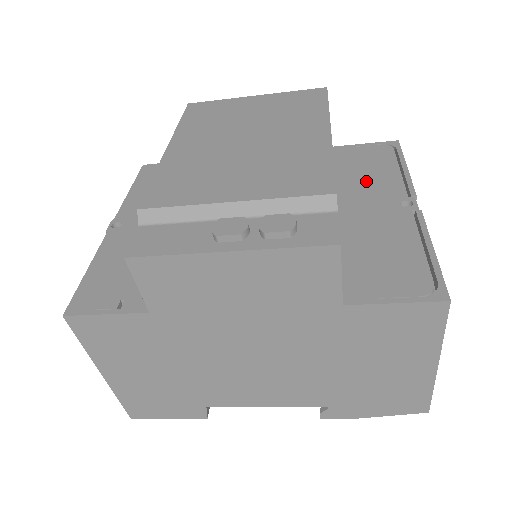
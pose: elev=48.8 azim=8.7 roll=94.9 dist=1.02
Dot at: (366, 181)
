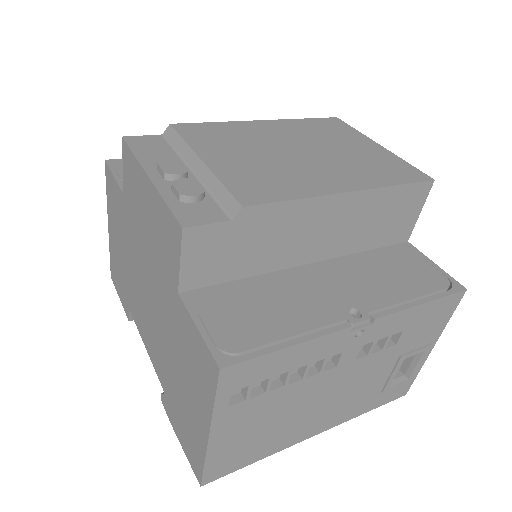
Dot at: (370, 276)
